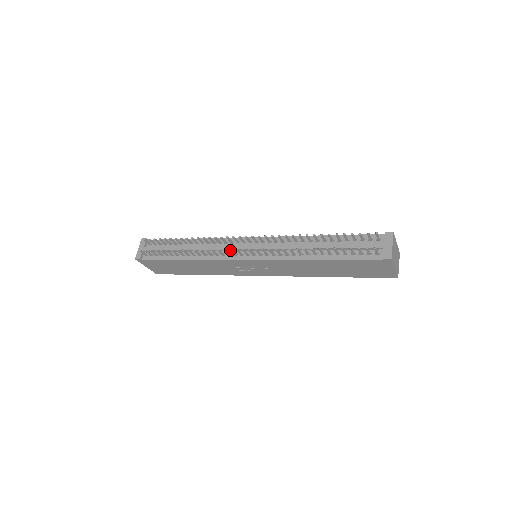
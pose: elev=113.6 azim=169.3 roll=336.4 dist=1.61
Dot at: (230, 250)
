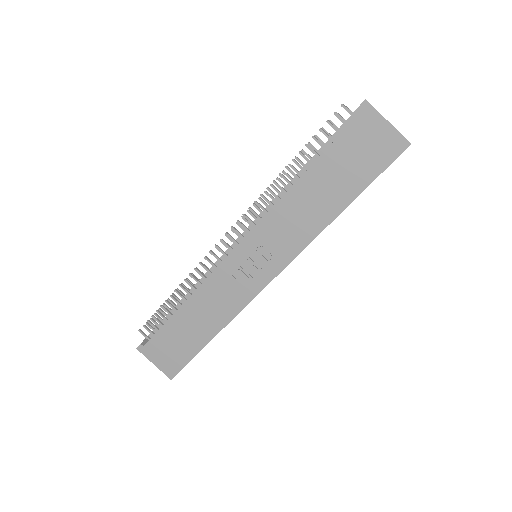
Dot at: (215, 246)
